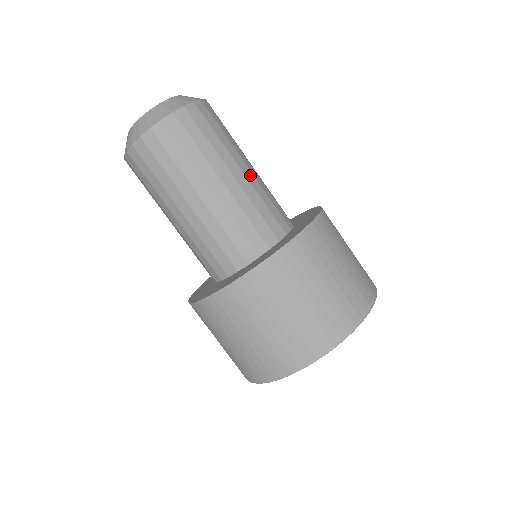
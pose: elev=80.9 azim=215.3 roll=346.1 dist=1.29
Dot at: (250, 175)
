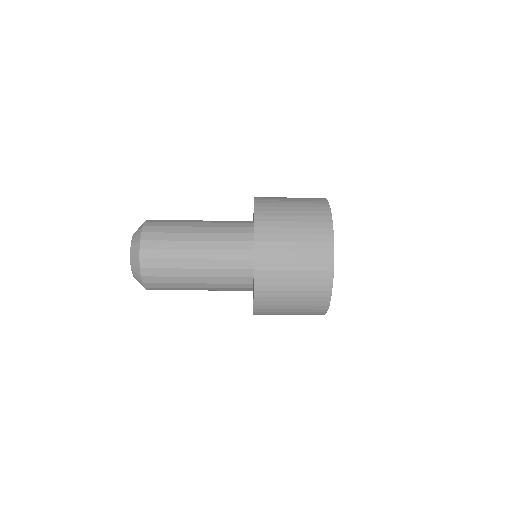
Dot at: (203, 254)
